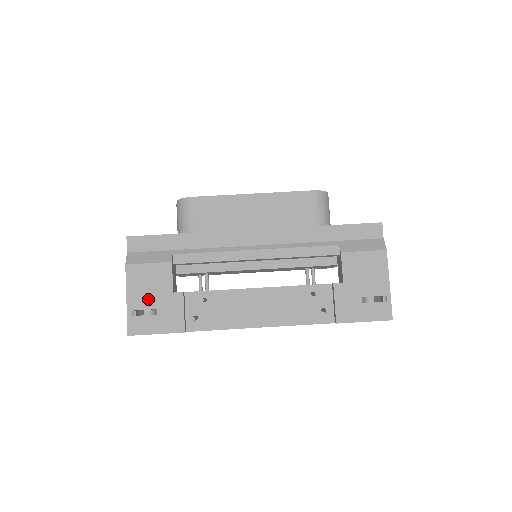
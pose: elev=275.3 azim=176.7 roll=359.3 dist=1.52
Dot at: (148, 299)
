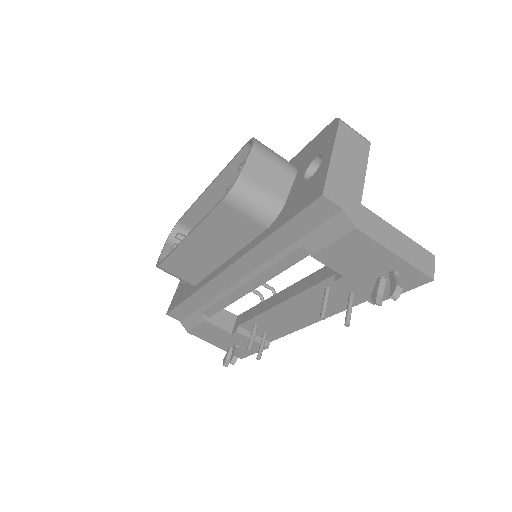
Dot at: (224, 342)
